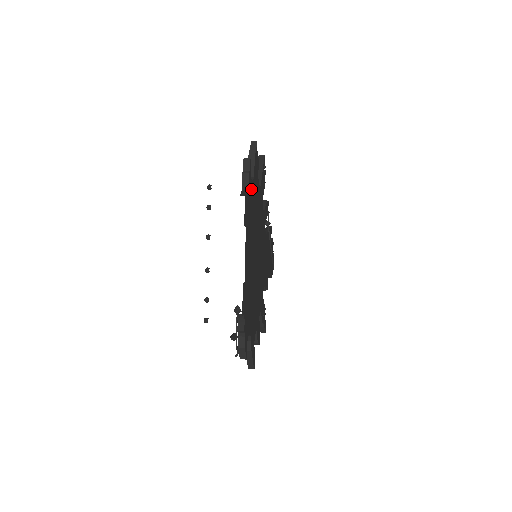
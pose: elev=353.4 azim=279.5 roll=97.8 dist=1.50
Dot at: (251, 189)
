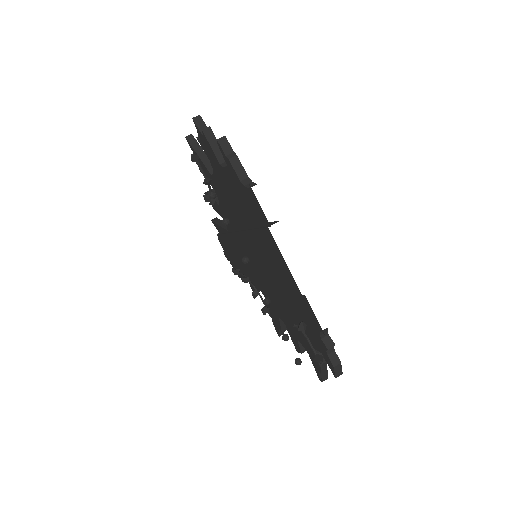
Dot at: occluded
